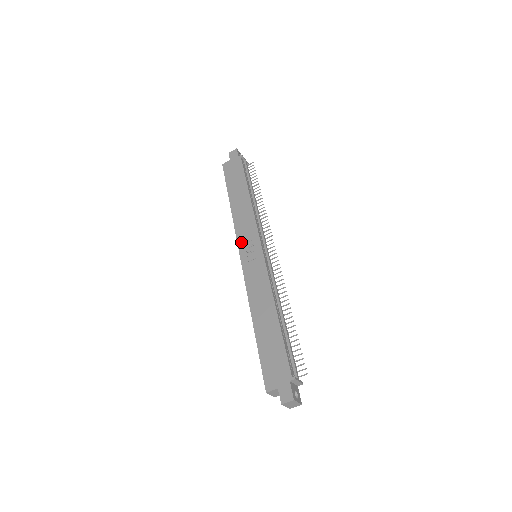
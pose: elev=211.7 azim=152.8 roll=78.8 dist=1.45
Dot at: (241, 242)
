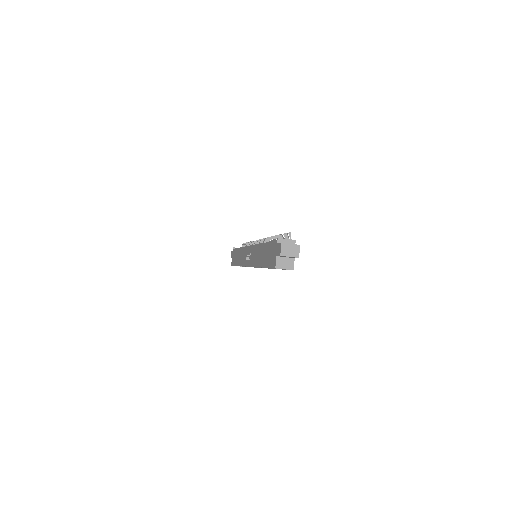
Dot at: (245, 263)
